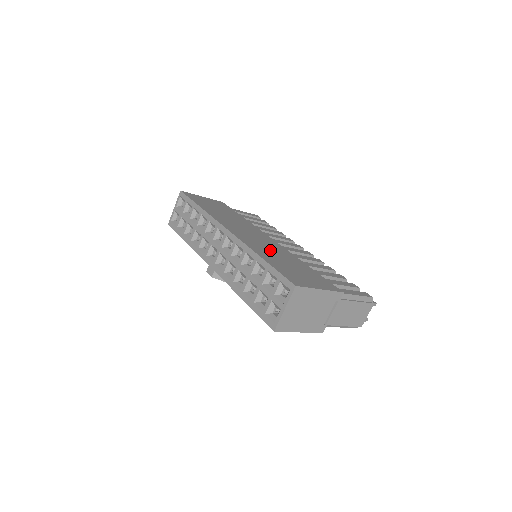
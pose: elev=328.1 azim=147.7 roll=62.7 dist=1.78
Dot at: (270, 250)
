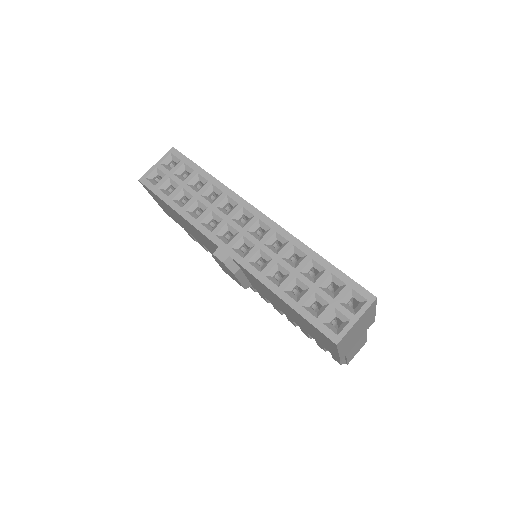
Dot at: occluded
